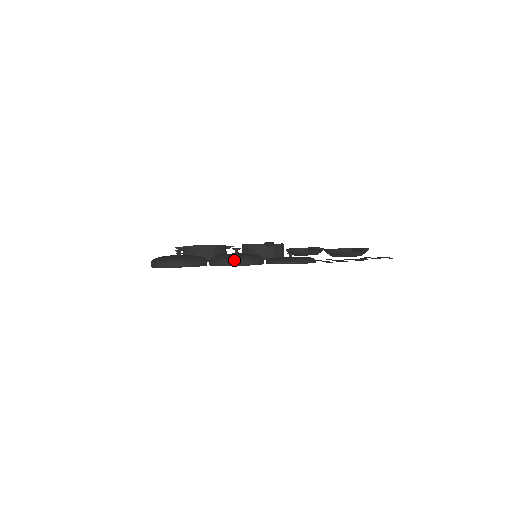
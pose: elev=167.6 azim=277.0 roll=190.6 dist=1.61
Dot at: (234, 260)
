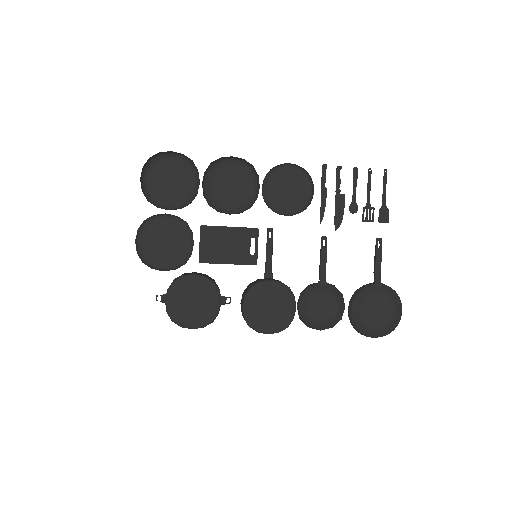
Dot at: (227, 158)
